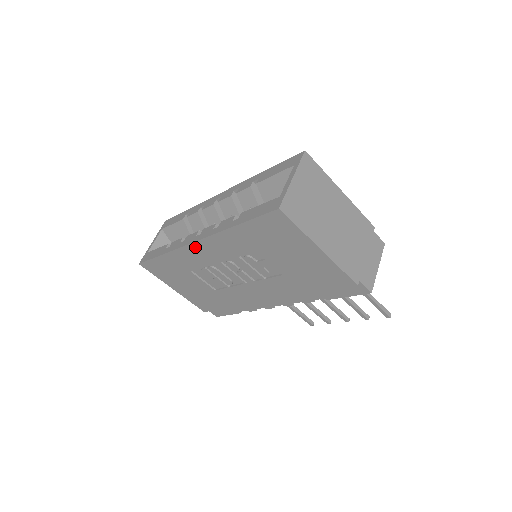
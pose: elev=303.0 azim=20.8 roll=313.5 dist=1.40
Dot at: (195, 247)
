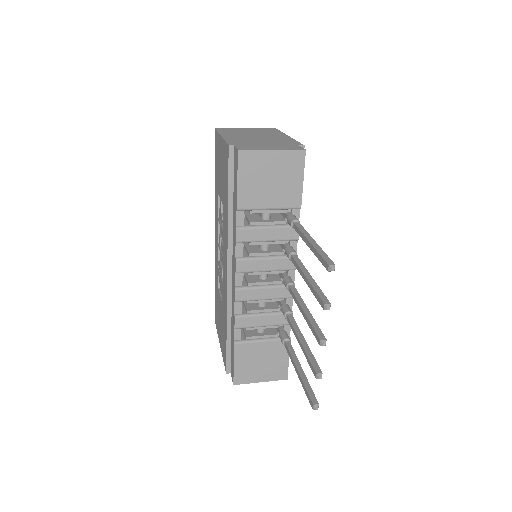
Dot at: (215, 241)
